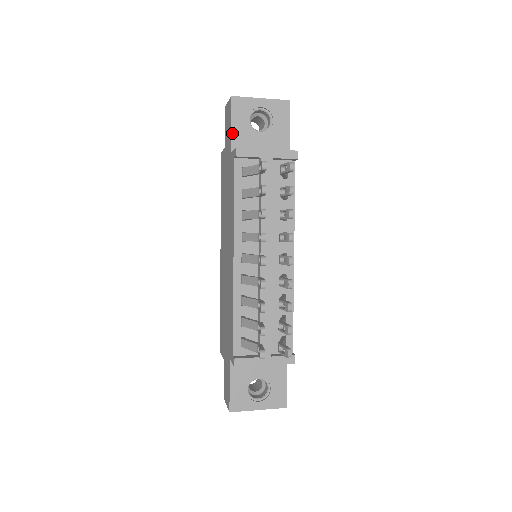
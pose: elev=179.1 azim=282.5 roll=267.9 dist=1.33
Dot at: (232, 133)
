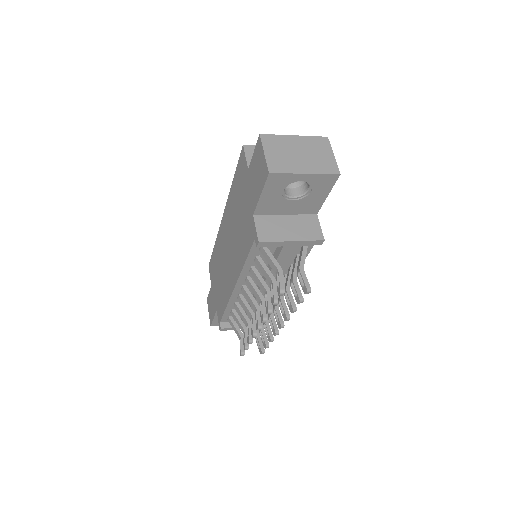
Dot at: (259, 201)
